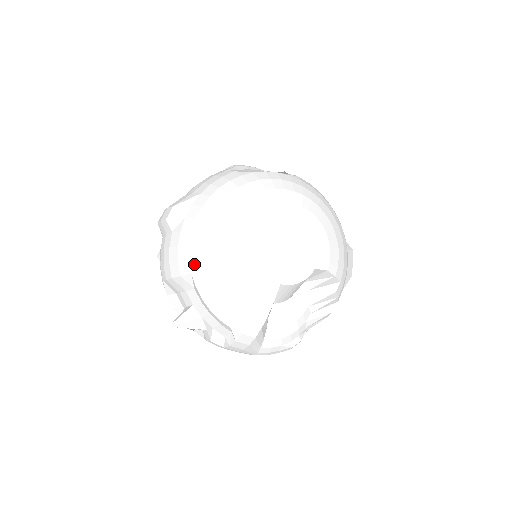
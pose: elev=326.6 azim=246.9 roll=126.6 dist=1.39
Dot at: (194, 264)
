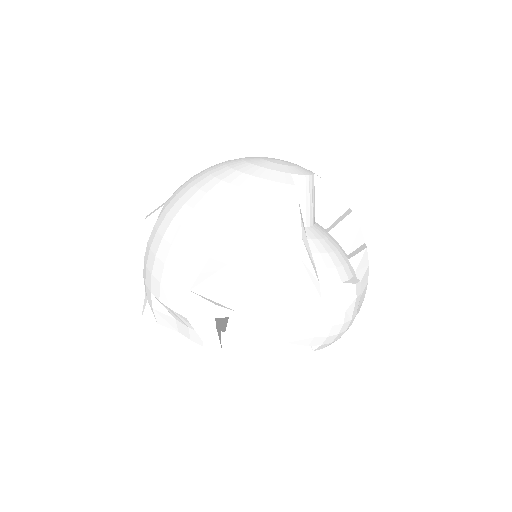
Dot at: (192, 200)
